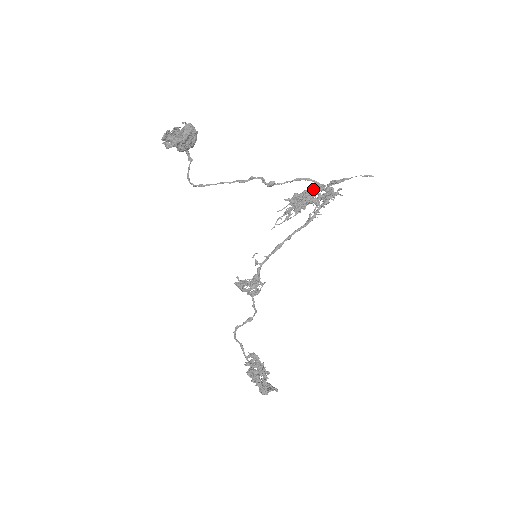
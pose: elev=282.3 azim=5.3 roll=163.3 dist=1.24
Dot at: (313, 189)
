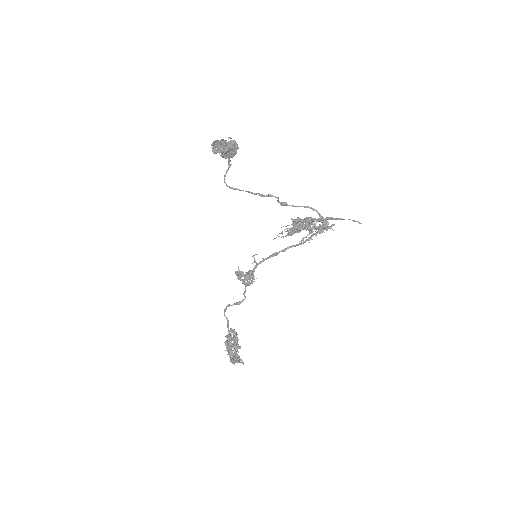
Dot at: (313, 218)
